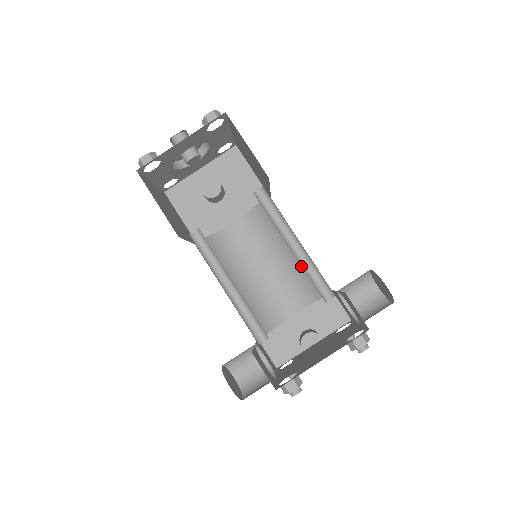
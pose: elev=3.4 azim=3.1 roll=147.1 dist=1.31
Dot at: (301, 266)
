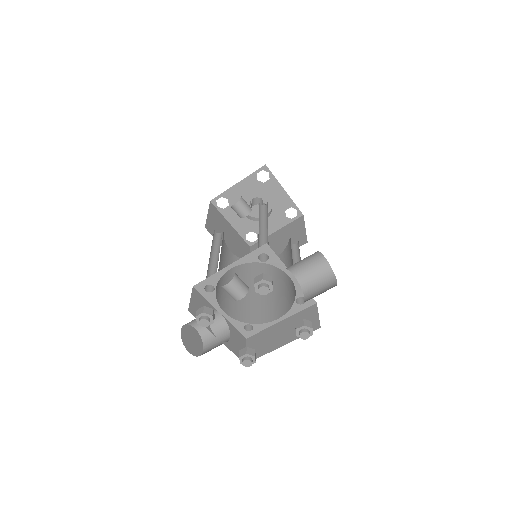
Dot at: occluded
